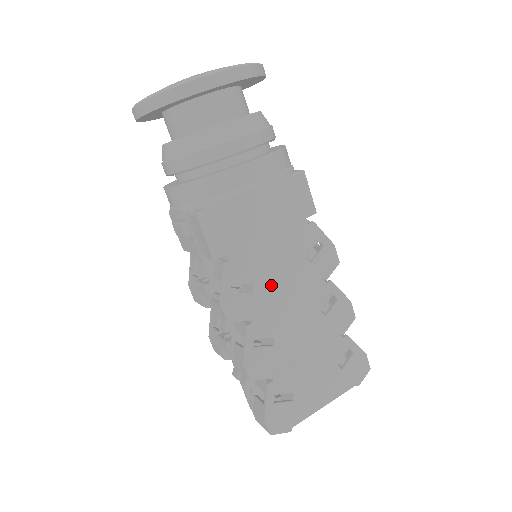
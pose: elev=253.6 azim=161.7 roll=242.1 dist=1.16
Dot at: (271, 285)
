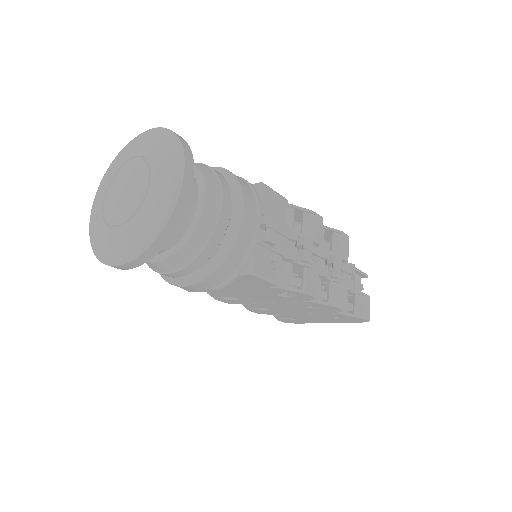
Dot at: (252, 299)
